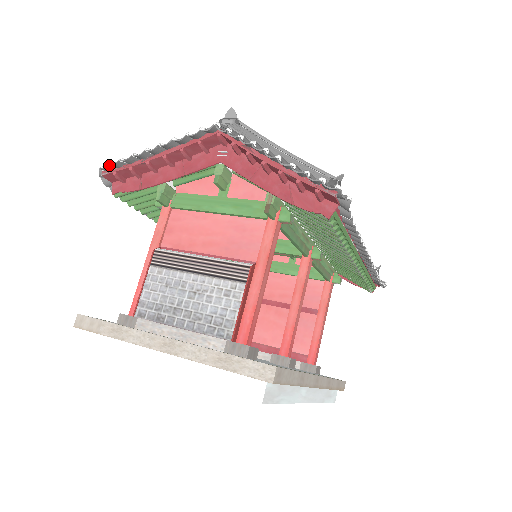
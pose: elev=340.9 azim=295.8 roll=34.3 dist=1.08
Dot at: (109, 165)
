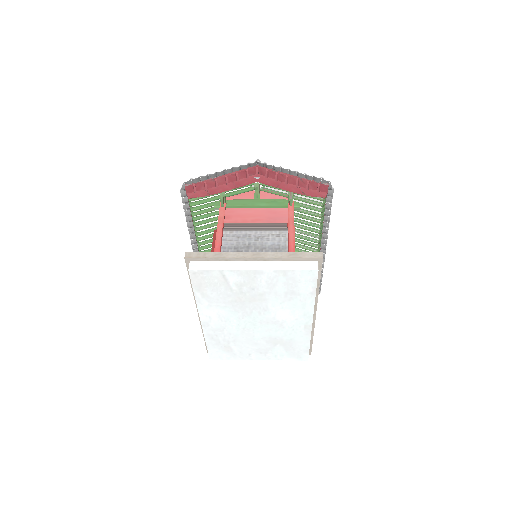
Dot at: (193, 179)
